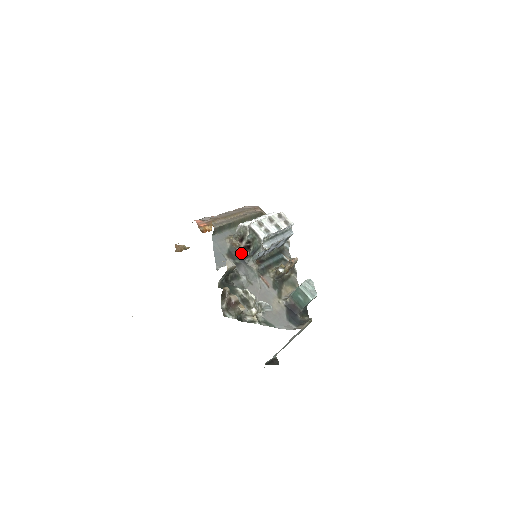
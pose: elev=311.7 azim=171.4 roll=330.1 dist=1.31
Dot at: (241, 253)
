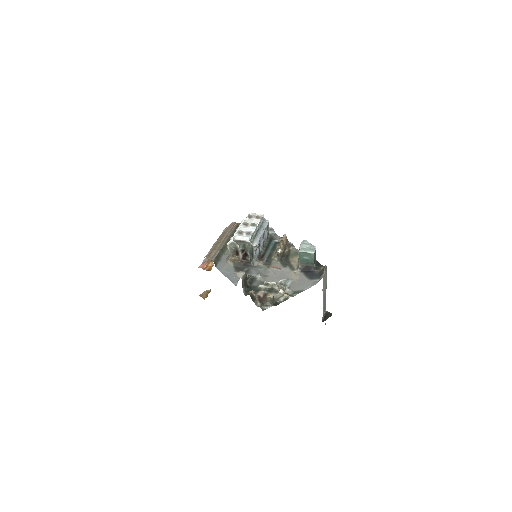
Dot at: (244, 262)
